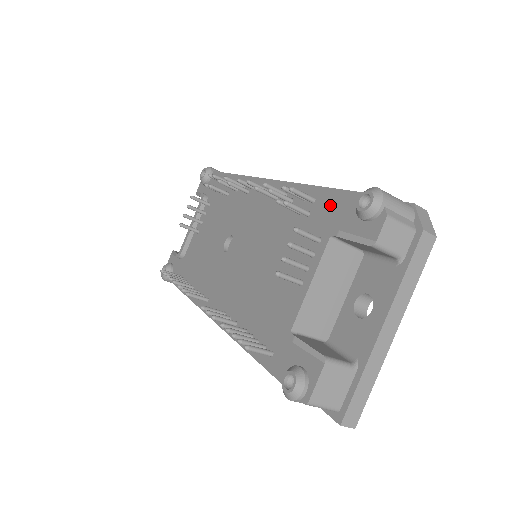
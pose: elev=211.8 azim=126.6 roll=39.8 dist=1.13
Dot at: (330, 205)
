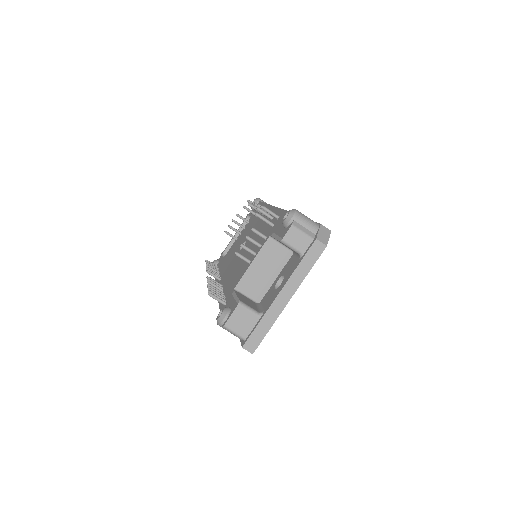
Dot at: (281, 220)
